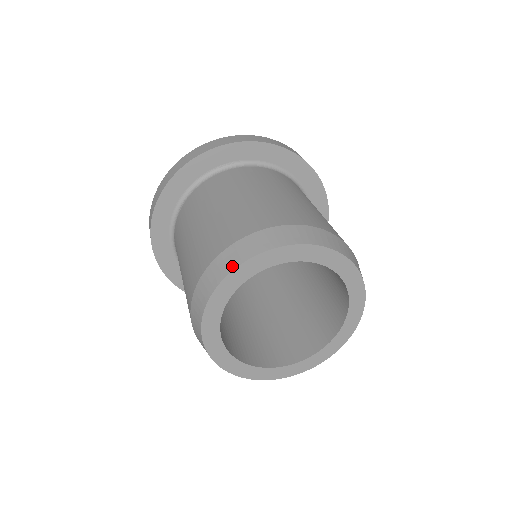
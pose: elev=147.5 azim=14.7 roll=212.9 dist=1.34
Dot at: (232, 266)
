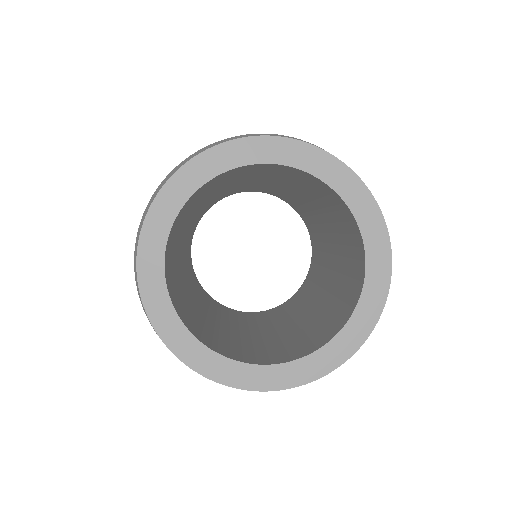
Dot at: (167, 179)
